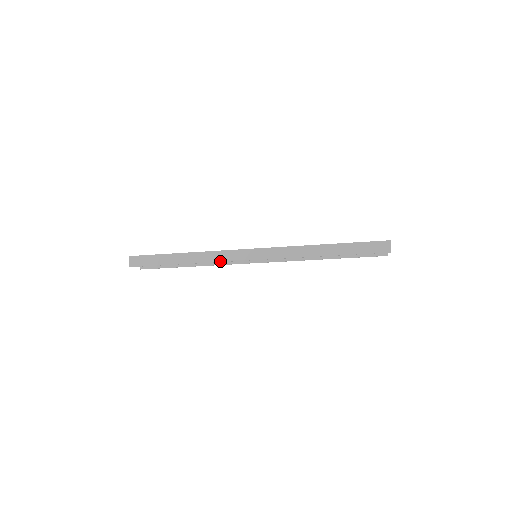
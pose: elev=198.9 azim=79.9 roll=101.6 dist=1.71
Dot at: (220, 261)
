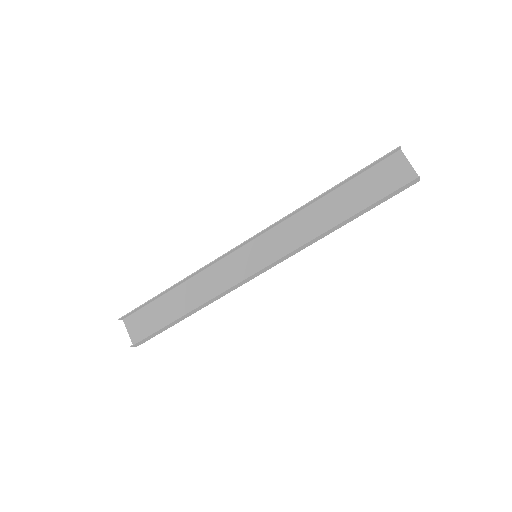
Dot at: (211, 263)
